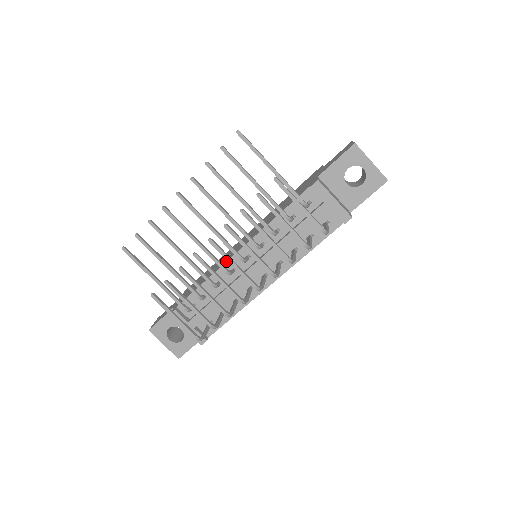
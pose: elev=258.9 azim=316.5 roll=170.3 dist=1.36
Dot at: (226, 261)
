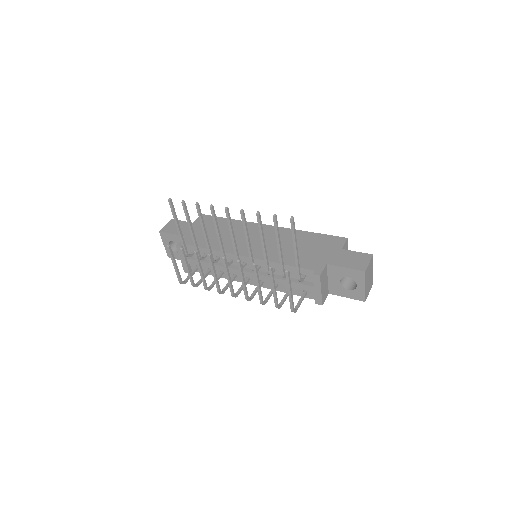
Dot at: (232, 253)
